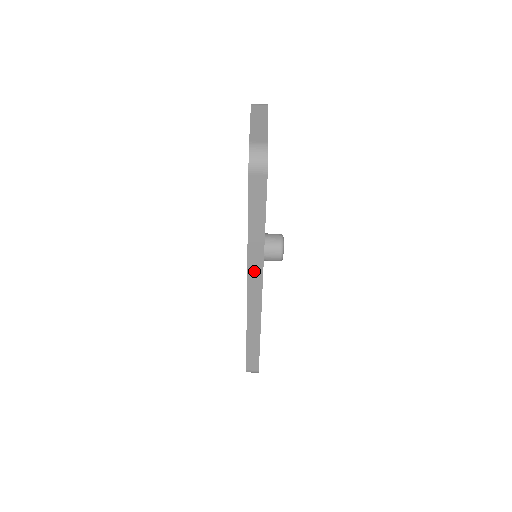
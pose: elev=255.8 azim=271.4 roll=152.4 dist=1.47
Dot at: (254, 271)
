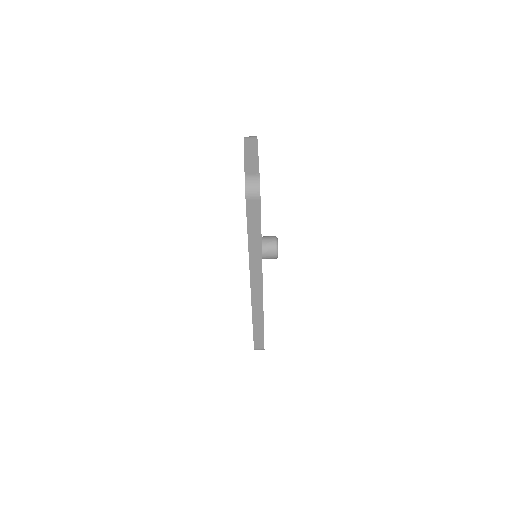
Dot at: (255, 271)
